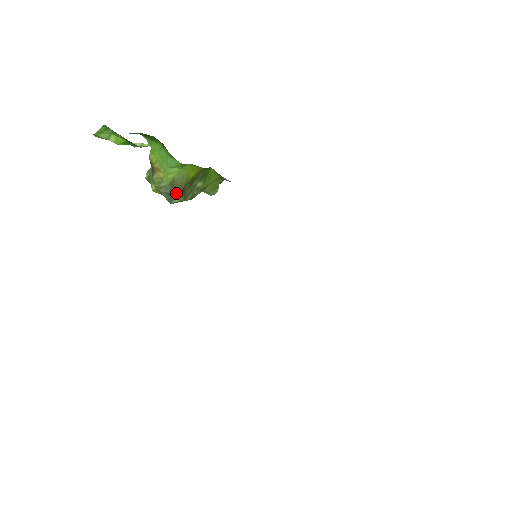
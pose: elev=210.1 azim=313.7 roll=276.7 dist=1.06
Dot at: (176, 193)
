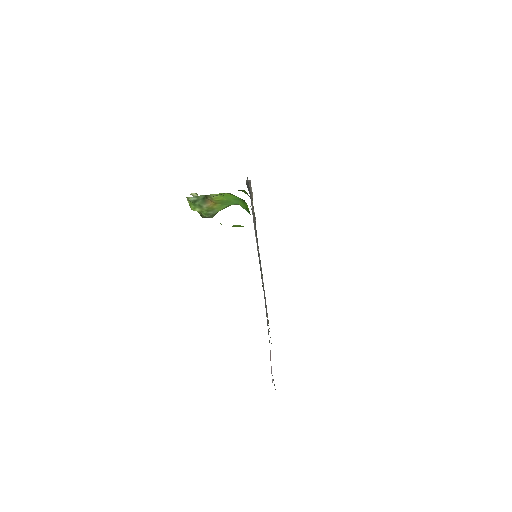
Dot at: occluded
